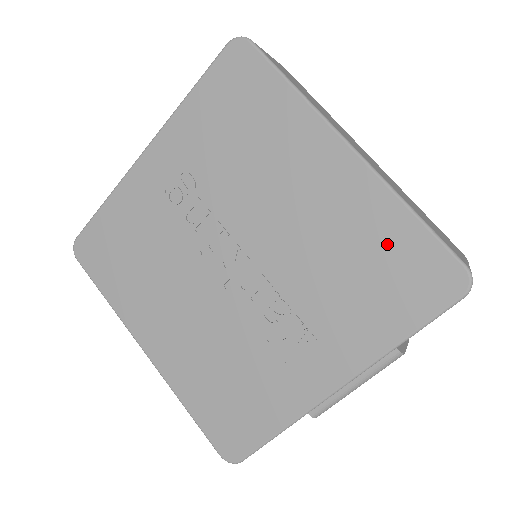
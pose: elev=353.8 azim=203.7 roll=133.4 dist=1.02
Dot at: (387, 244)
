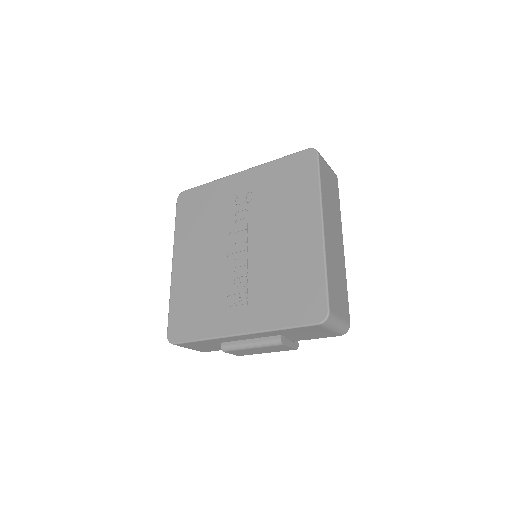
Dot at: (306, 280)
